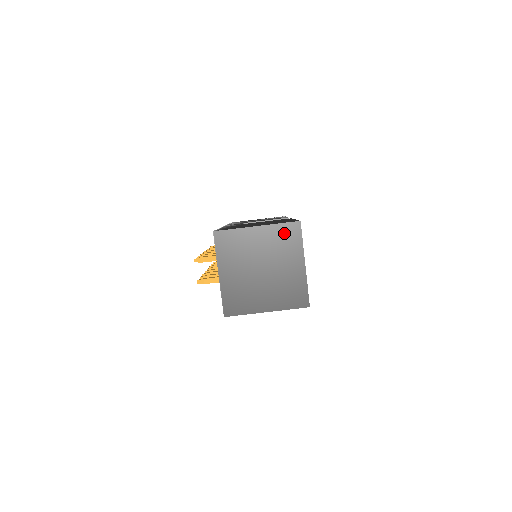
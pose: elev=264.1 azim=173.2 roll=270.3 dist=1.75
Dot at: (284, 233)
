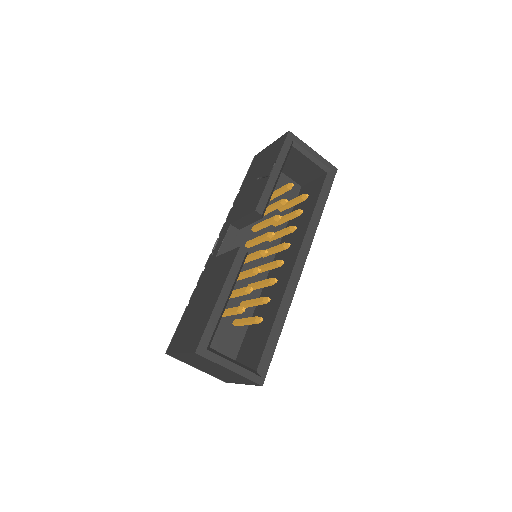
Dot at: (196, 357)
